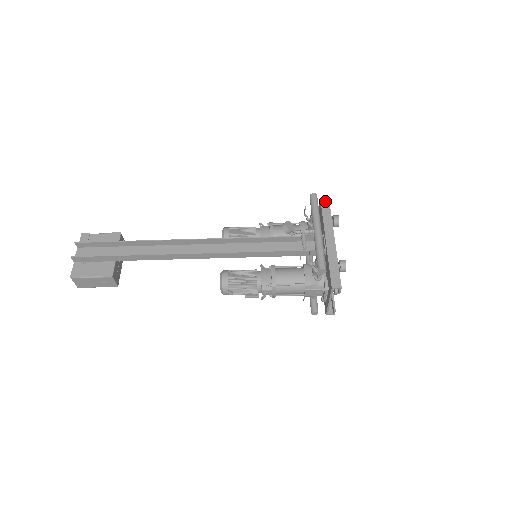
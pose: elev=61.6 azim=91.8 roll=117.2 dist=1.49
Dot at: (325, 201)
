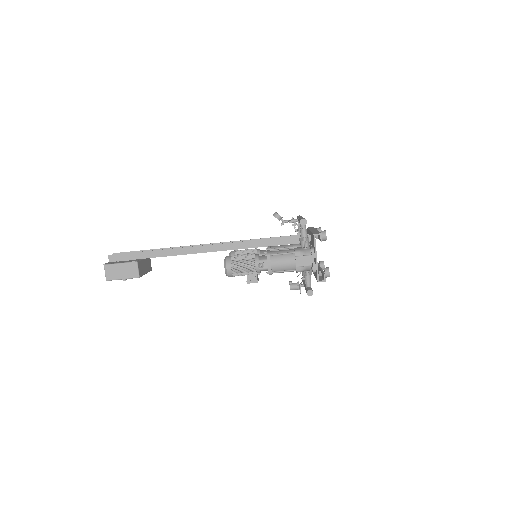
Dot at: (310, 227)
